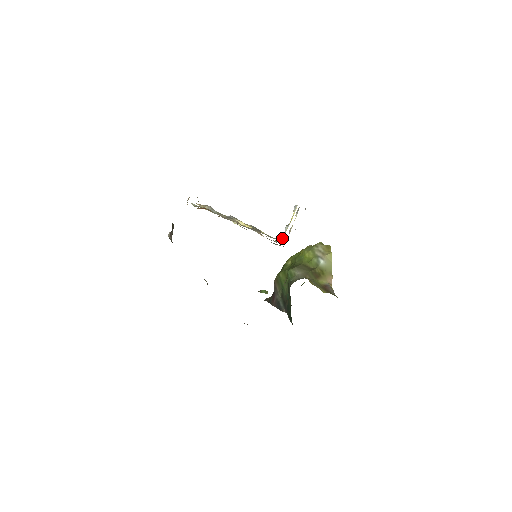
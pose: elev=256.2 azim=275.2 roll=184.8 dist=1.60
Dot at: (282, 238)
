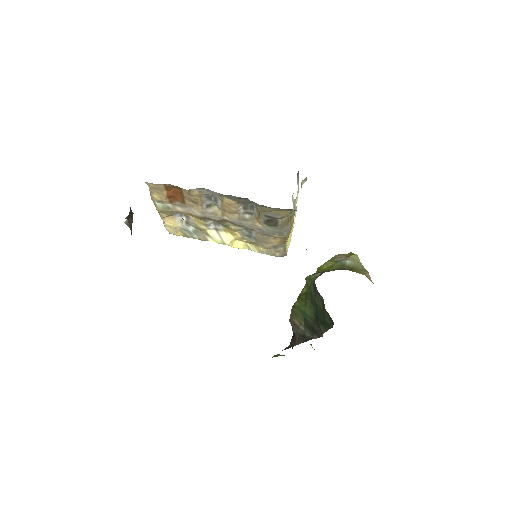
Dot at: (286, 252)
